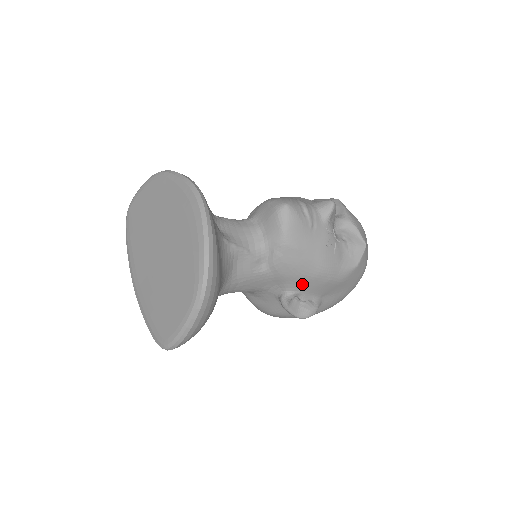
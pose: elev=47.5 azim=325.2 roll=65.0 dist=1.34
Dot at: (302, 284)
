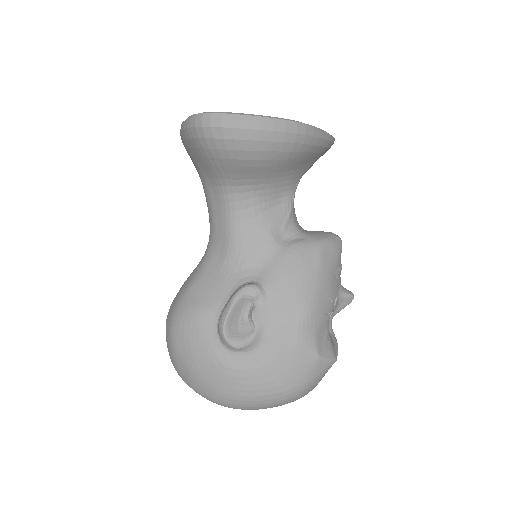
Dot at: (280, 294)
